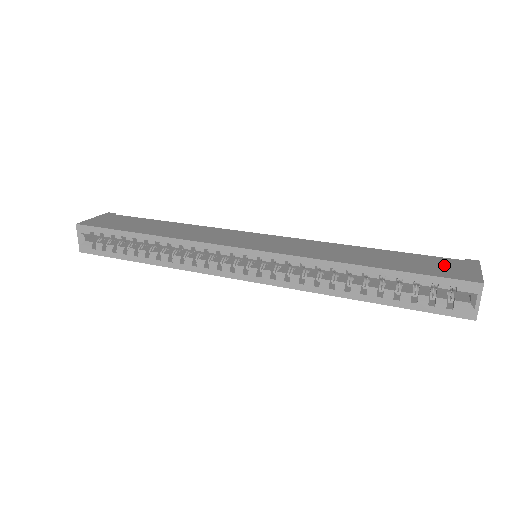
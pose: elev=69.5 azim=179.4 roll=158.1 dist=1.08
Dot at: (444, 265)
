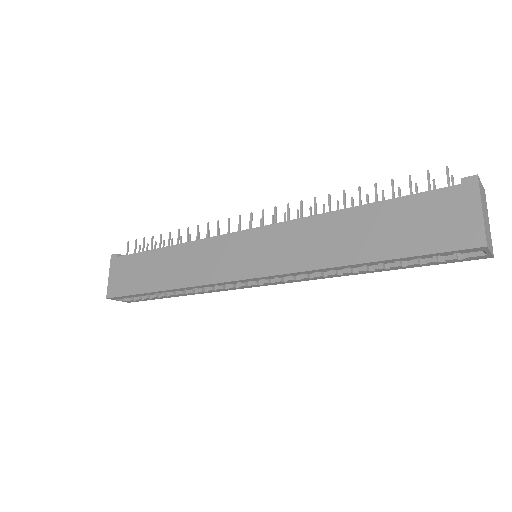
Dot at: (438, 215)
